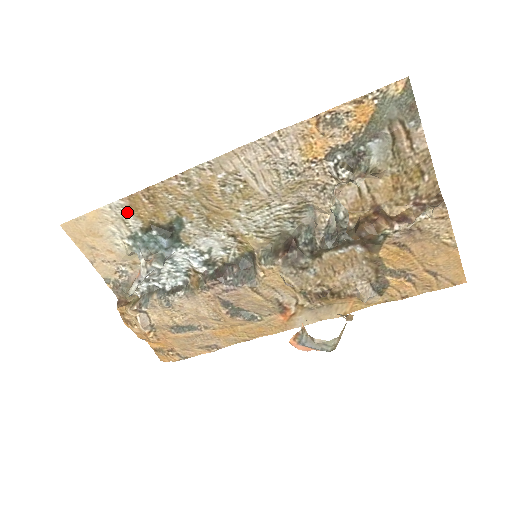
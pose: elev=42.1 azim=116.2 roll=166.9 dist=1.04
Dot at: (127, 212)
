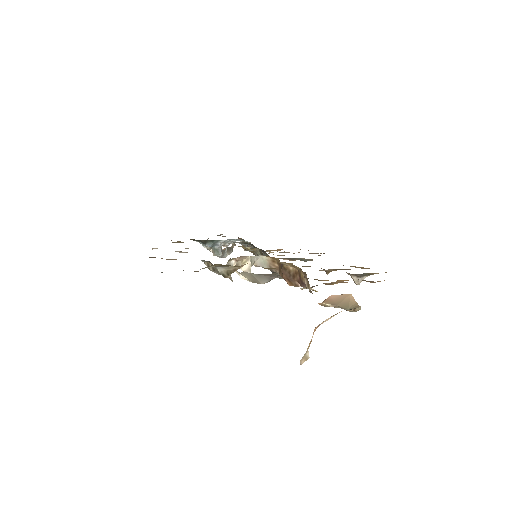
Dot at: occluded
